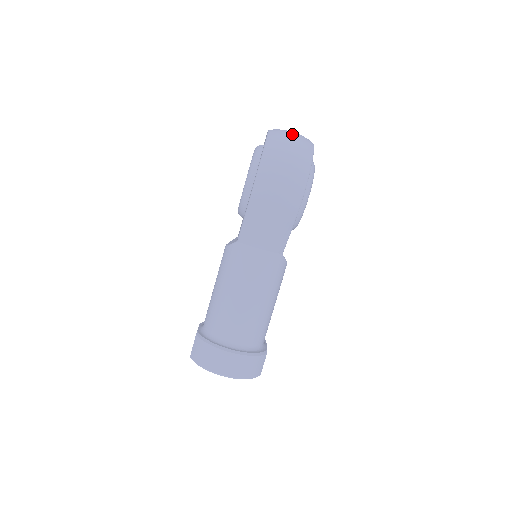
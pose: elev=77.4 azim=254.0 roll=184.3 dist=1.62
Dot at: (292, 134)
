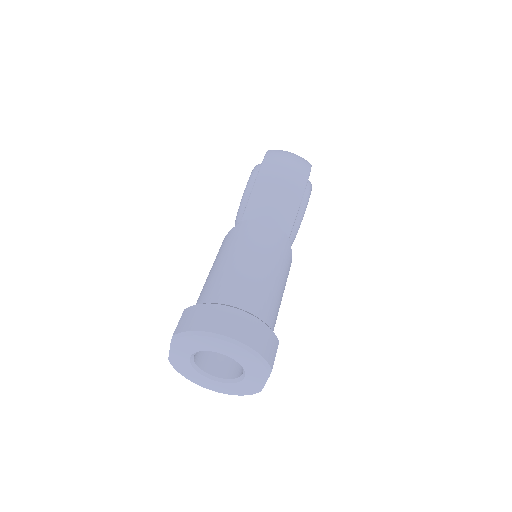
Dot at: occluded
